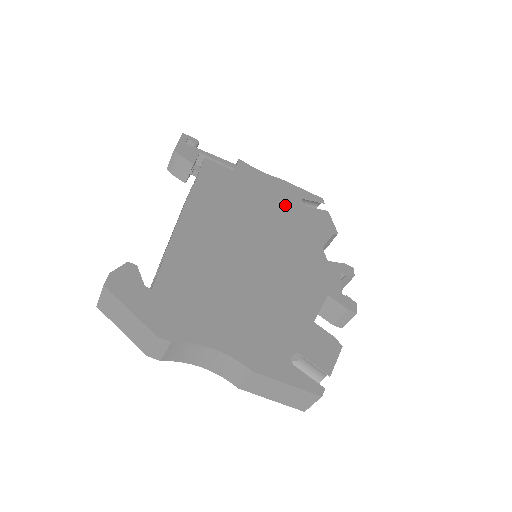
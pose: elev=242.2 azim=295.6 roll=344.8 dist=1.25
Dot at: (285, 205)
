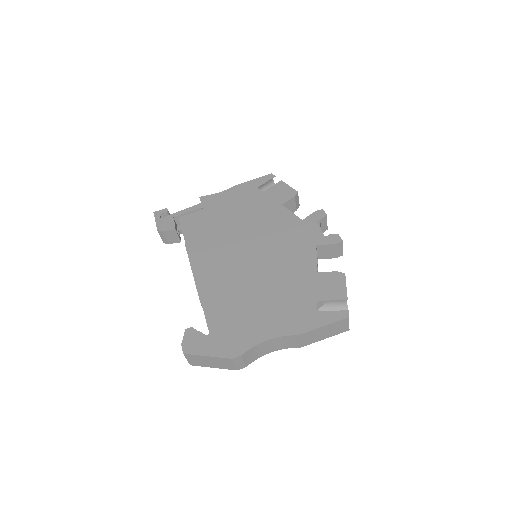
Dot at: (250, 204)
